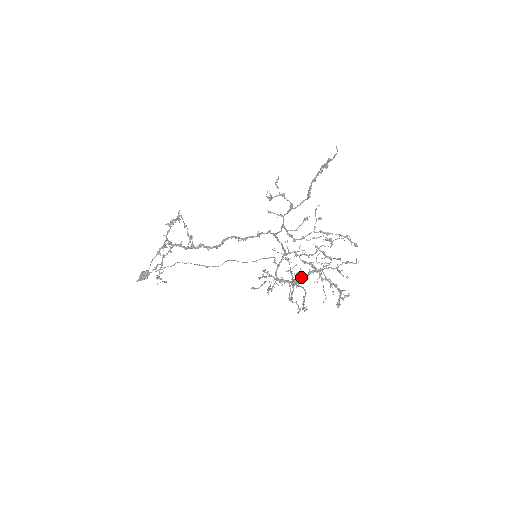
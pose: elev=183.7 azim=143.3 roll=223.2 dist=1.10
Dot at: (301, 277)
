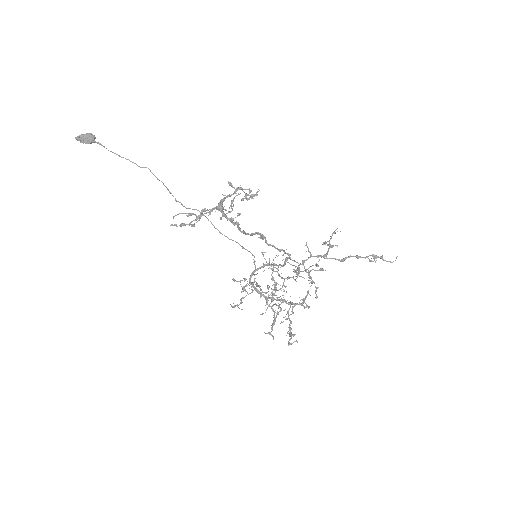
Dot at: (274, 298)
